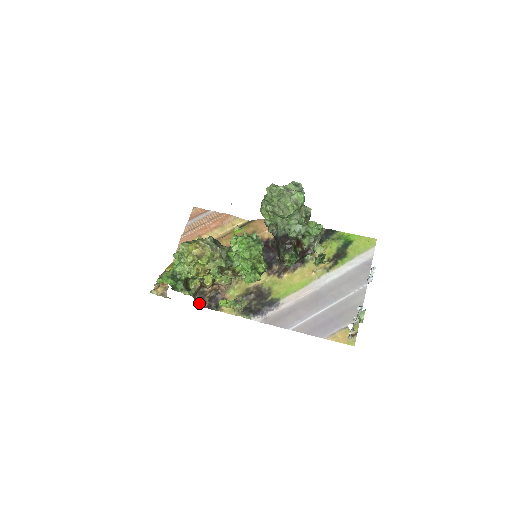
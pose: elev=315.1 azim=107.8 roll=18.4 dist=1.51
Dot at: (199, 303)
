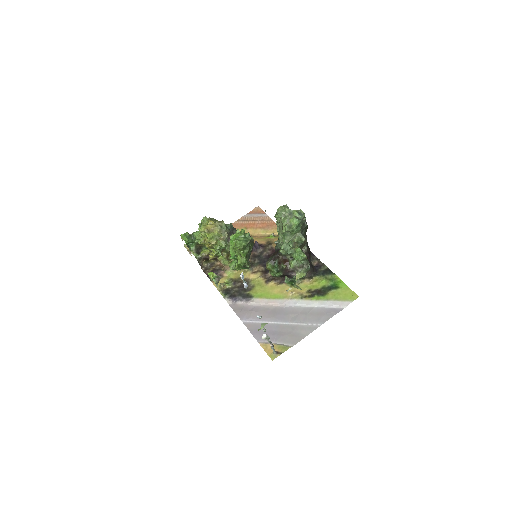
Dot at: (205, 269)
